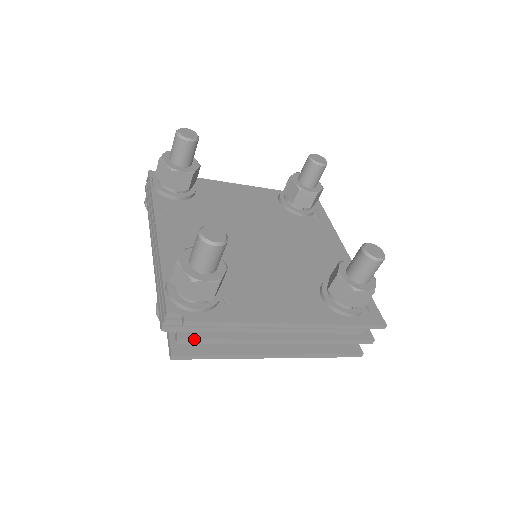
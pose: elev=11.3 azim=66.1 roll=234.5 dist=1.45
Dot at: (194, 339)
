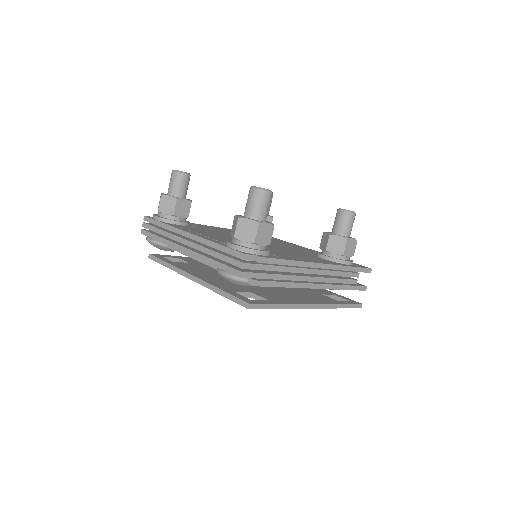
Dot at: (265, 281)
